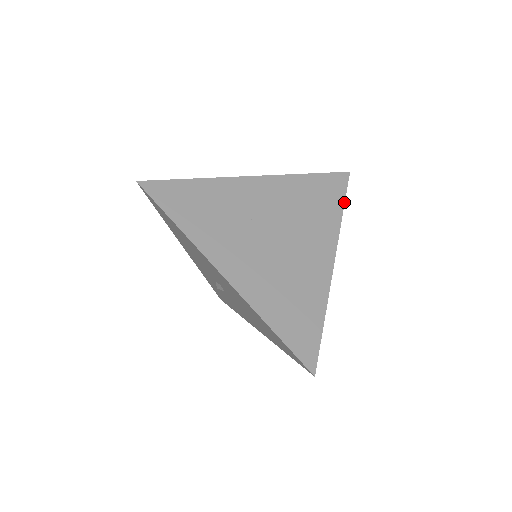
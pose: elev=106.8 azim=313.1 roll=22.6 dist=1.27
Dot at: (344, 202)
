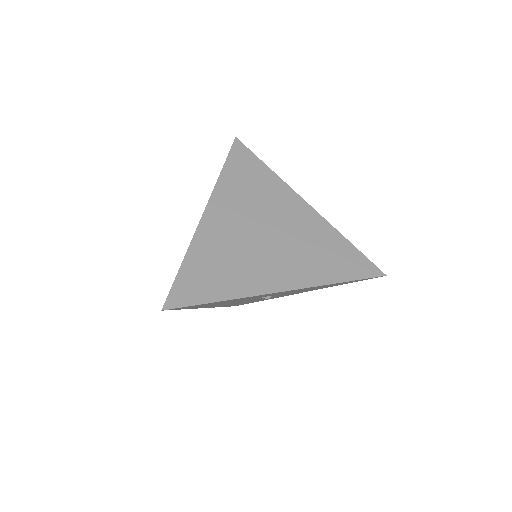
Dot at: (350, 280)
